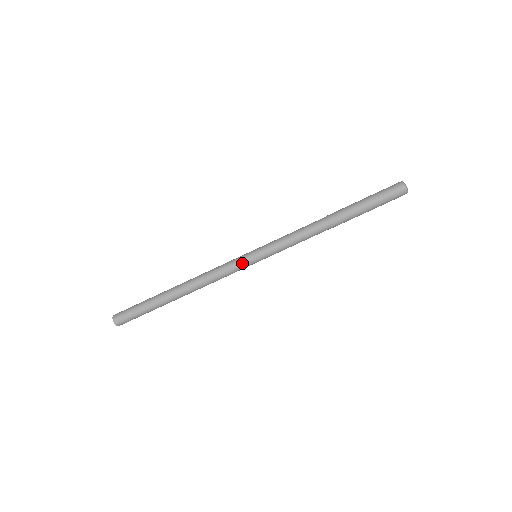
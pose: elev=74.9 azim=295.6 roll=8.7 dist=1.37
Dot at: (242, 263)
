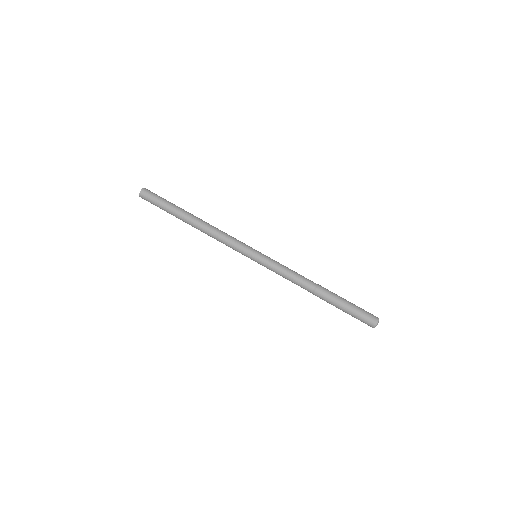
Dot at: (246, 248)
